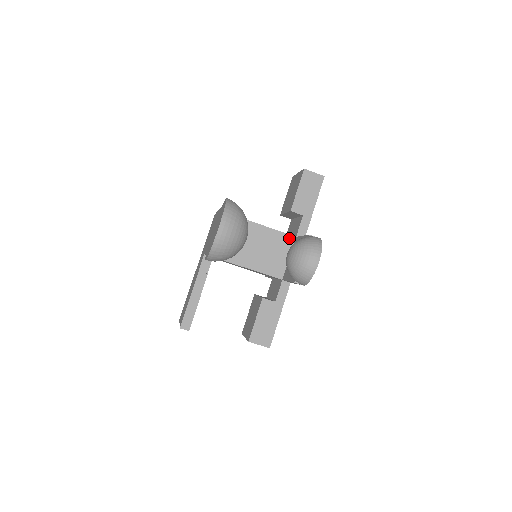
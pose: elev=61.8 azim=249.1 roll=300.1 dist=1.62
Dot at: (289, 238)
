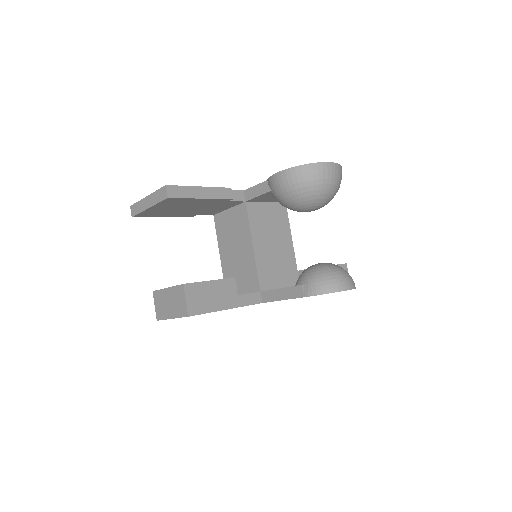
Dot at: (296, 278)
